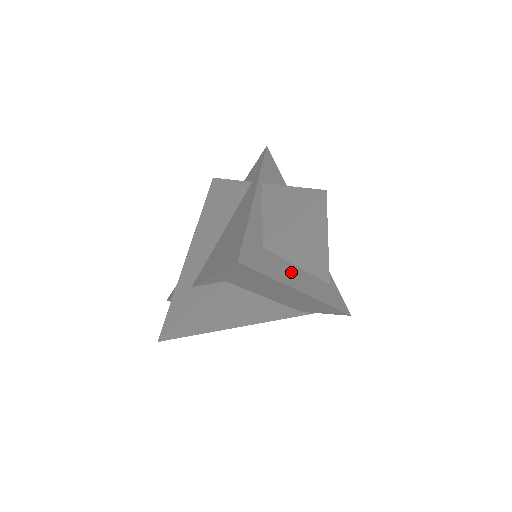
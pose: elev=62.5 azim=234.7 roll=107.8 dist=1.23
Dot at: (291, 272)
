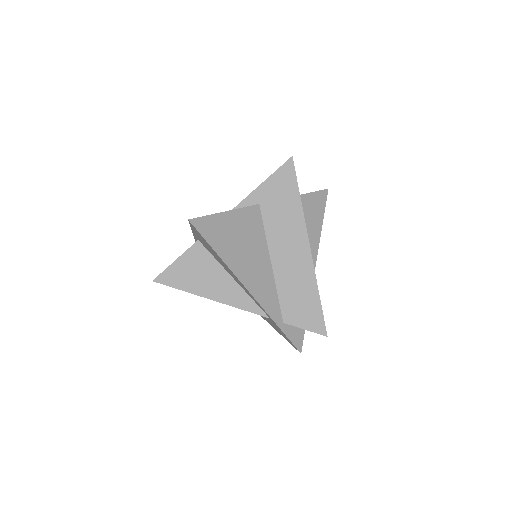
Dot at: occluded
